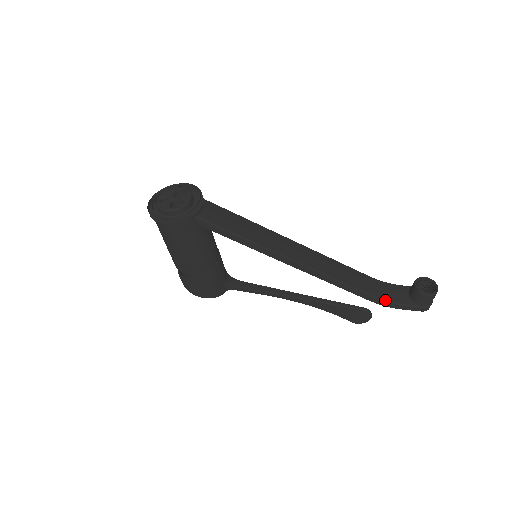
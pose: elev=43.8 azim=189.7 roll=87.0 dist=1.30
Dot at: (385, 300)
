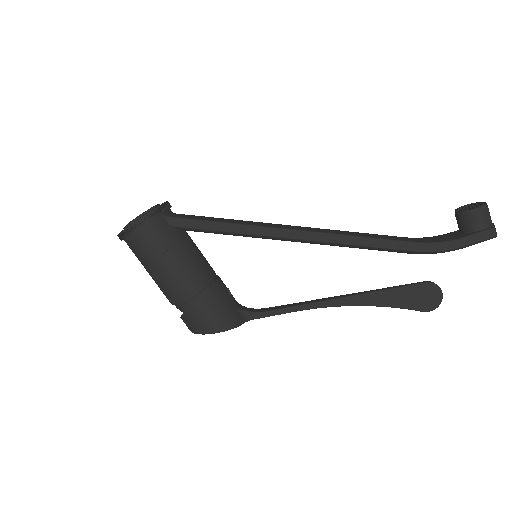
Dot at: (432, 242)
